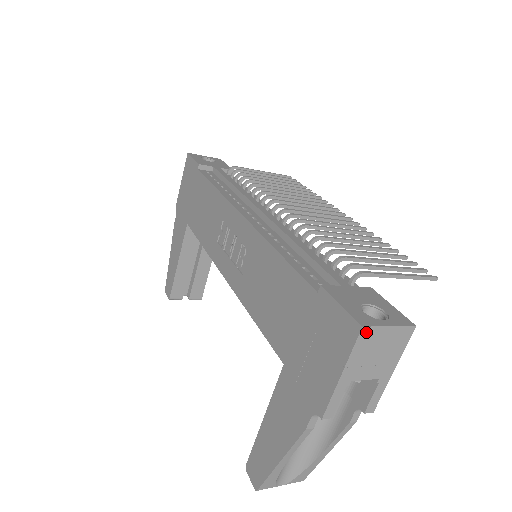
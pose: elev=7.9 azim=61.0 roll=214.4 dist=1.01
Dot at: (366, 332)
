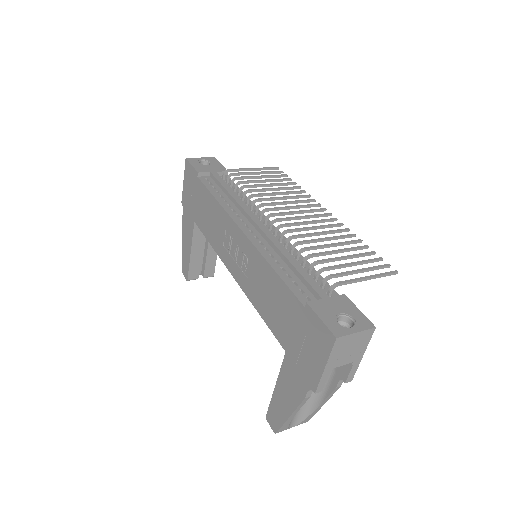
Dot at: (339, 340)
